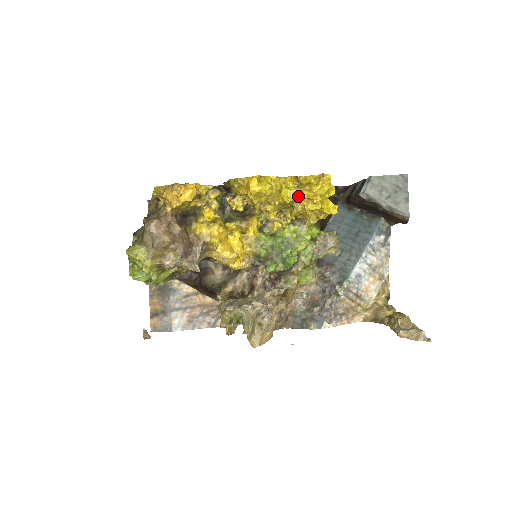
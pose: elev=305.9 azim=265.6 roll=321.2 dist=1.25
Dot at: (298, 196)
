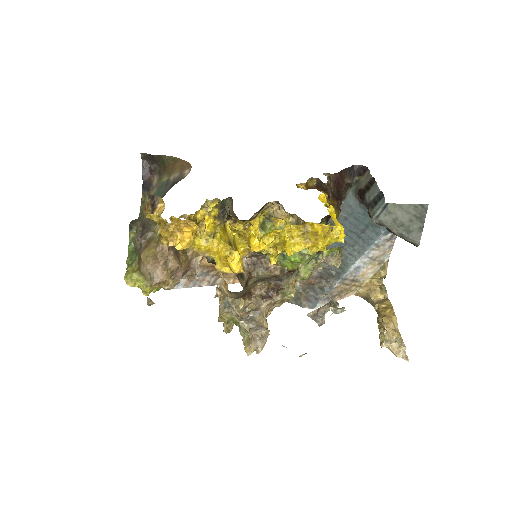
Dot at: (302, 247)
